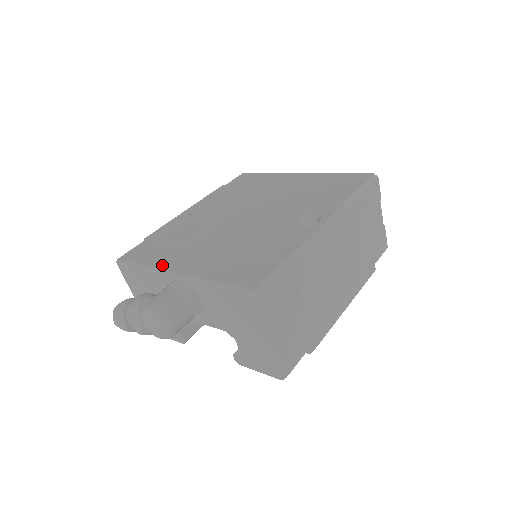
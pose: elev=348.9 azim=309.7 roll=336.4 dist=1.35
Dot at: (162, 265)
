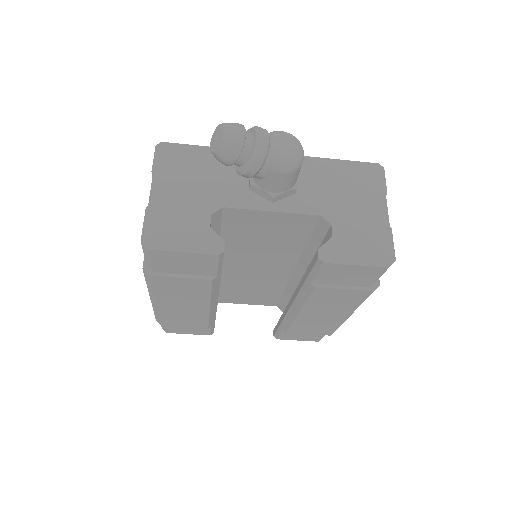
Dot at: occluded
